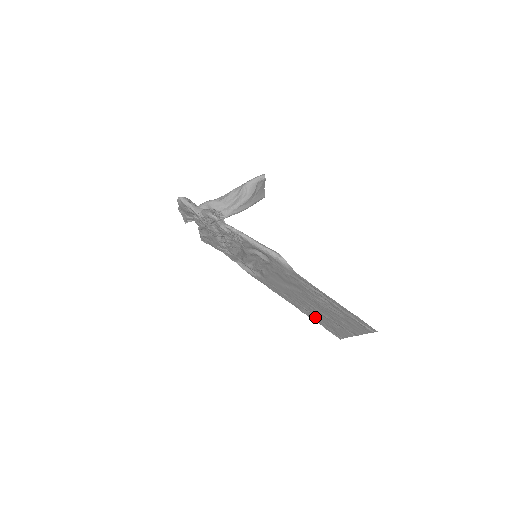
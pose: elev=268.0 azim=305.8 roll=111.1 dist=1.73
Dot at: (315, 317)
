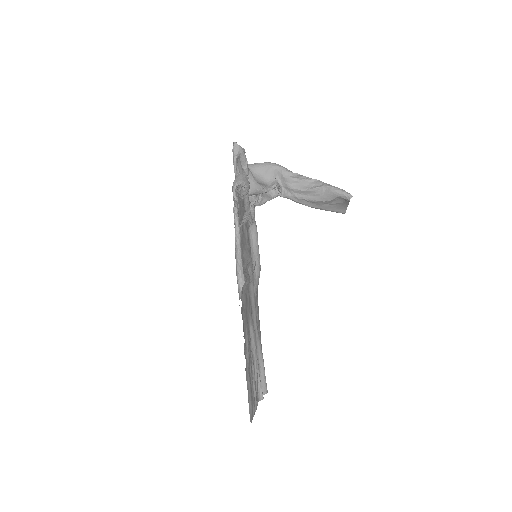
Dot at: occluded
